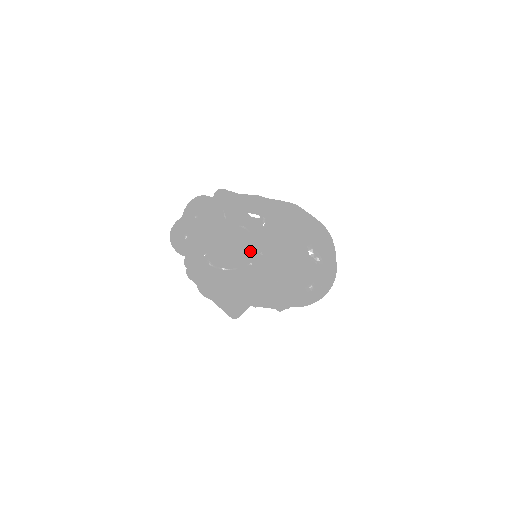
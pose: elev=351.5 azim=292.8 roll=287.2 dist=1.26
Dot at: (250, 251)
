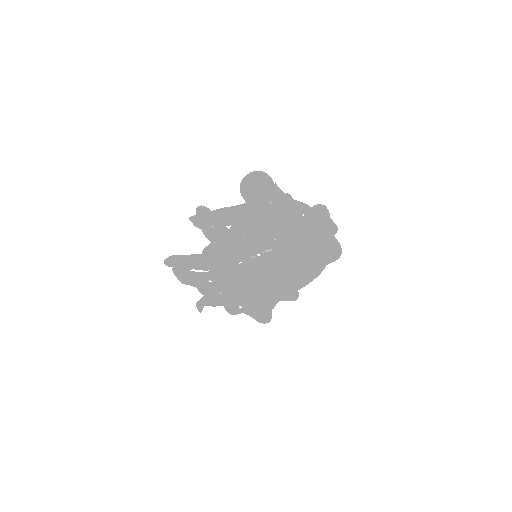
Dot at: (300, 214)
